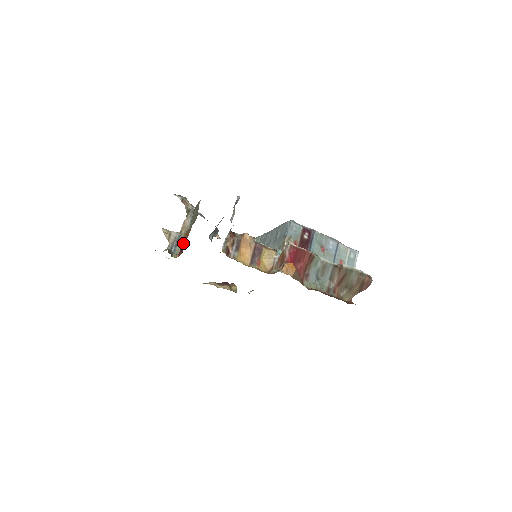
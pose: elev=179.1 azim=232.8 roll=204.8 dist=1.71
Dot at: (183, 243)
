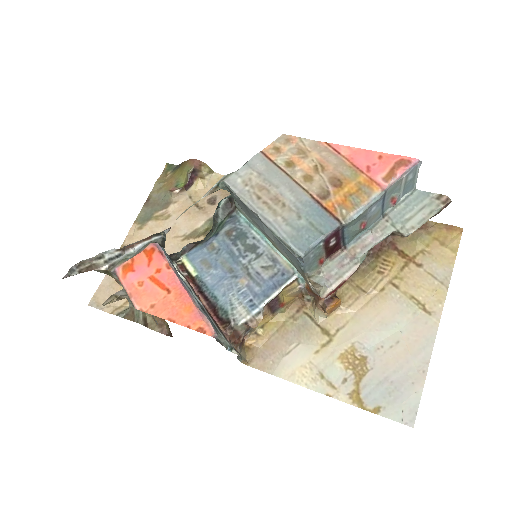
Dot at: occluded
